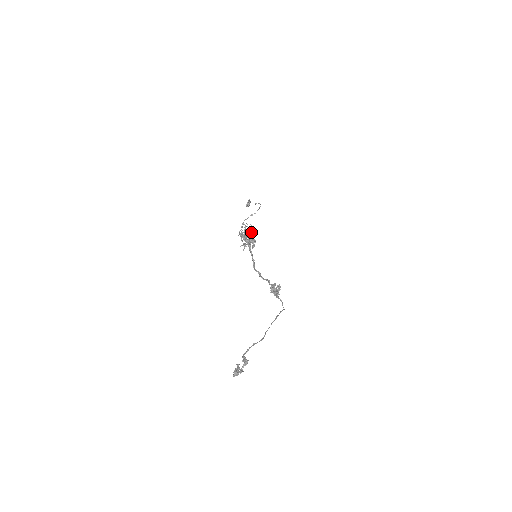
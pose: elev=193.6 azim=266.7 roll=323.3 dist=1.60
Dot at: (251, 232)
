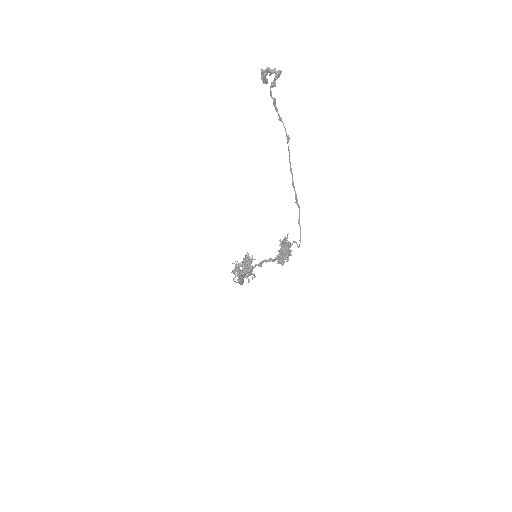
Dot at: occluded
